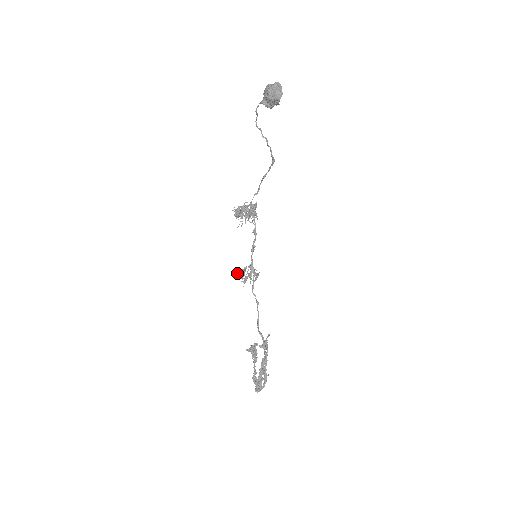
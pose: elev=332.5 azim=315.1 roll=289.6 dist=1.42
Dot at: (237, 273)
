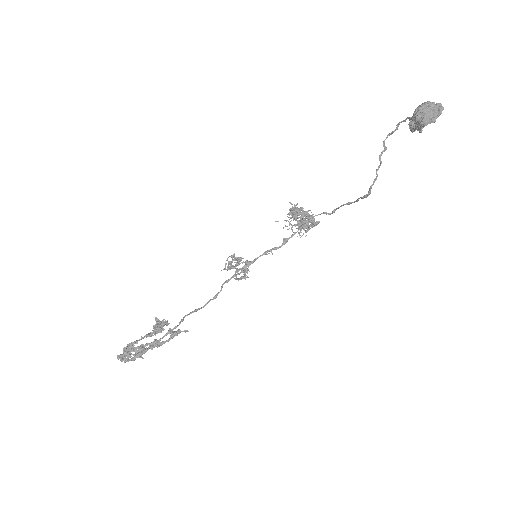
Dot at: (231, 255)
